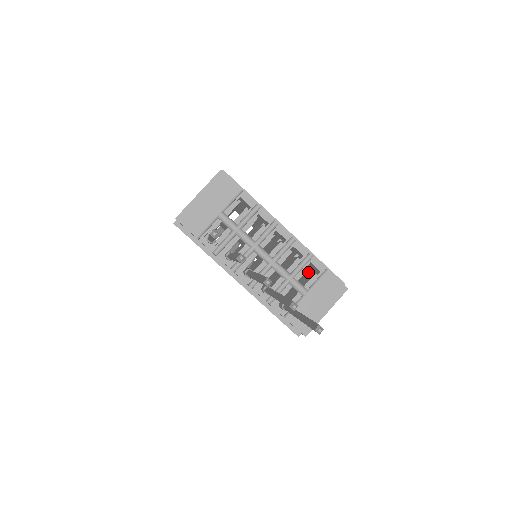
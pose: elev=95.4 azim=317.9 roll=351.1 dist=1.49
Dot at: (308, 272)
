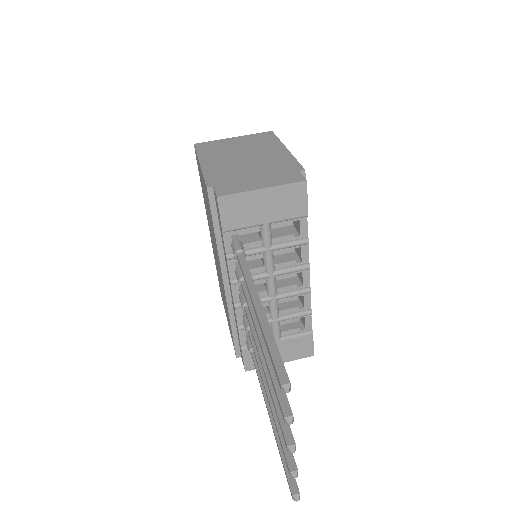
Dot at: occluded
